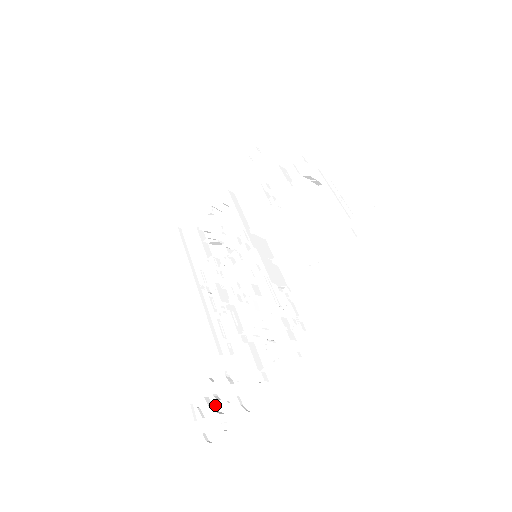
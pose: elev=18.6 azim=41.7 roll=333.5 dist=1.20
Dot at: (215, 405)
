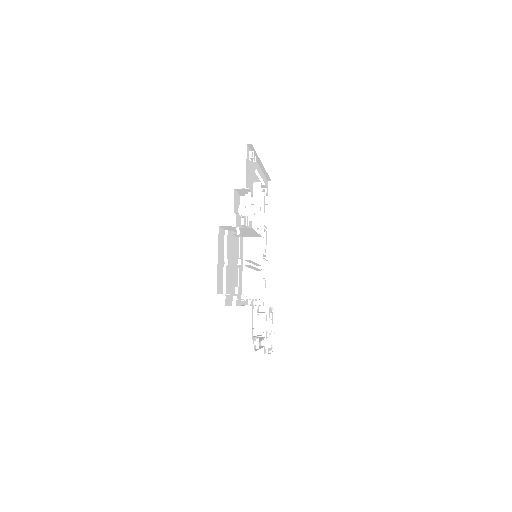
Dot at: (272, 332)
